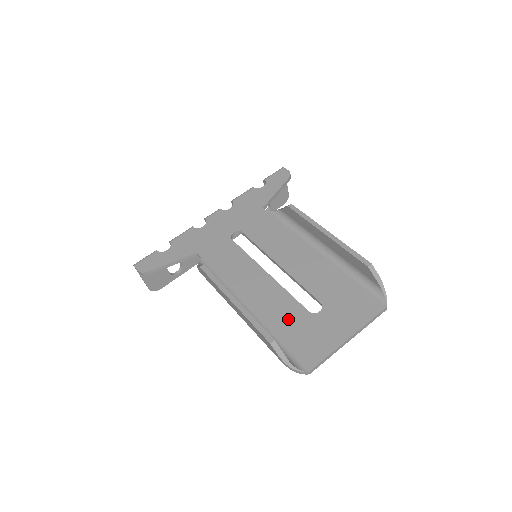
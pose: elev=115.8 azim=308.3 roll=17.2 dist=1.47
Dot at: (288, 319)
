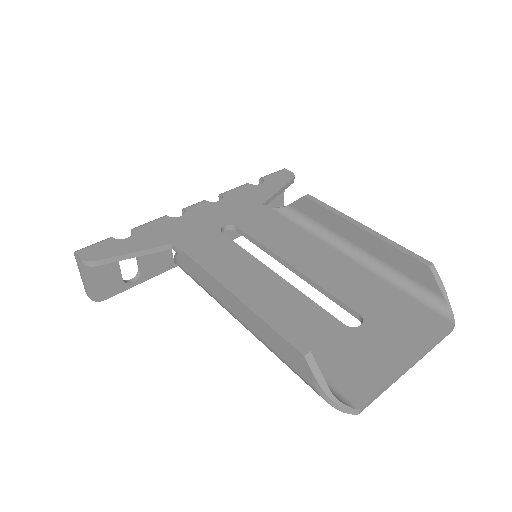
Dot at: (315, 333)
